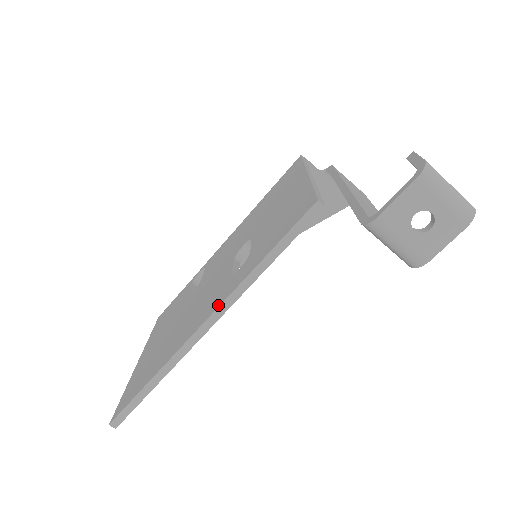
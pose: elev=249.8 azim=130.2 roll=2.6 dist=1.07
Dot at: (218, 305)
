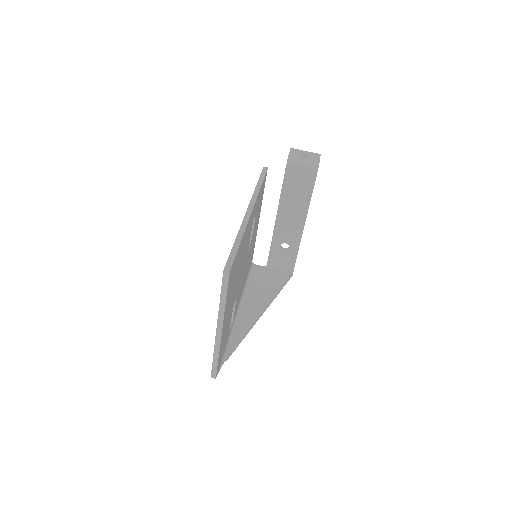
Dot at: (249, 203)
